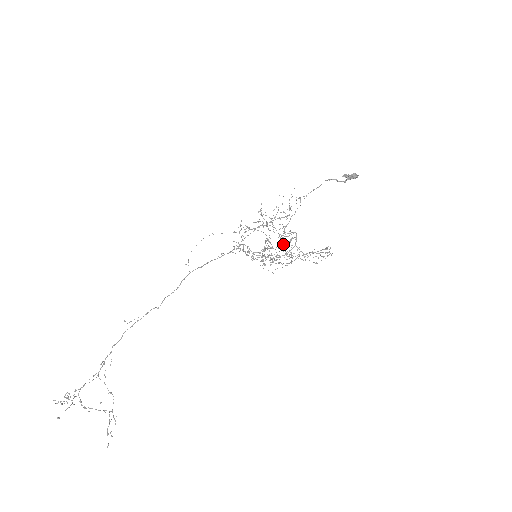
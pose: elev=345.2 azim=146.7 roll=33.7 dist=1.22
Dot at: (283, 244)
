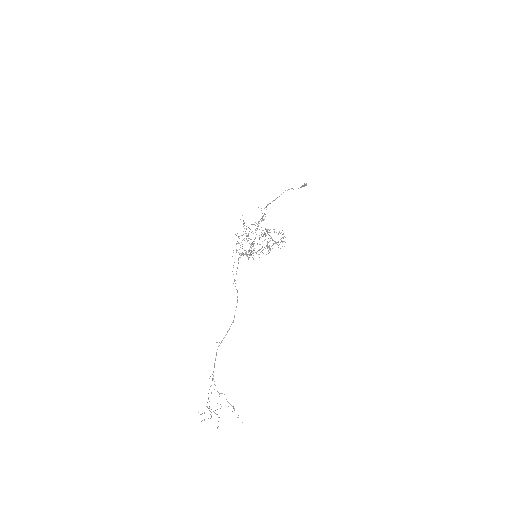
Dot at: occluded
